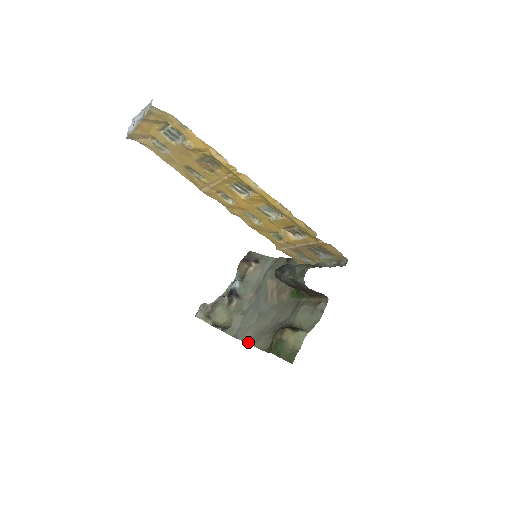
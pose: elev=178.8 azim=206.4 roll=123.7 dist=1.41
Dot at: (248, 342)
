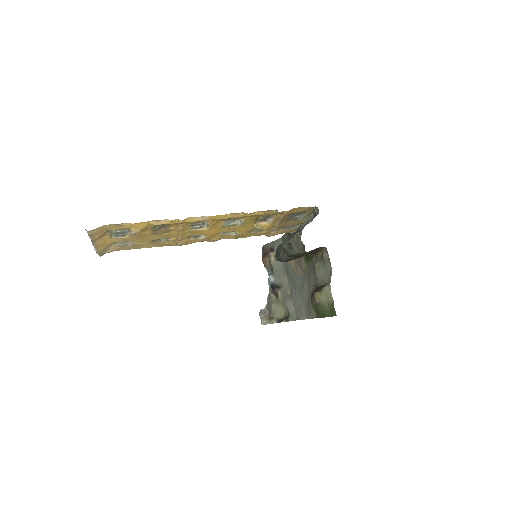
Dot at: (306, 318)
